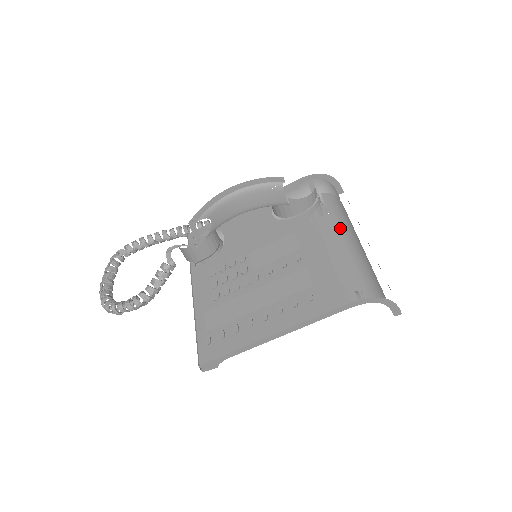
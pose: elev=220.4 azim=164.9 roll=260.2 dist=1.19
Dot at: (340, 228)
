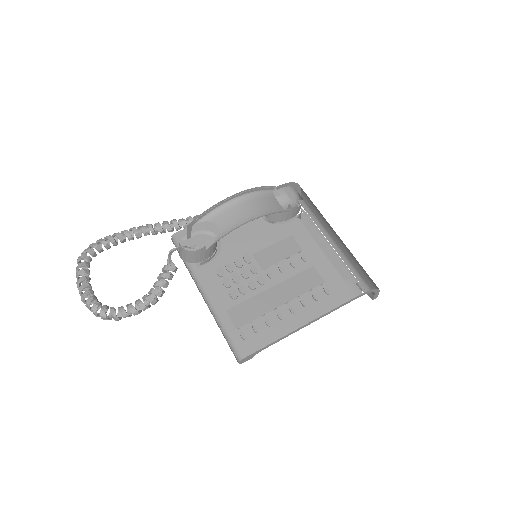
Dot at: (325, 232)
